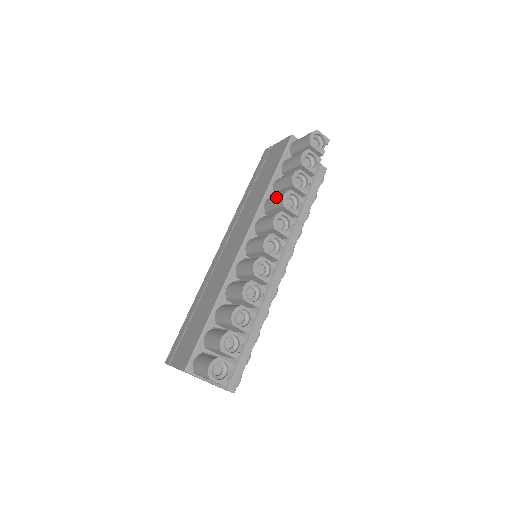
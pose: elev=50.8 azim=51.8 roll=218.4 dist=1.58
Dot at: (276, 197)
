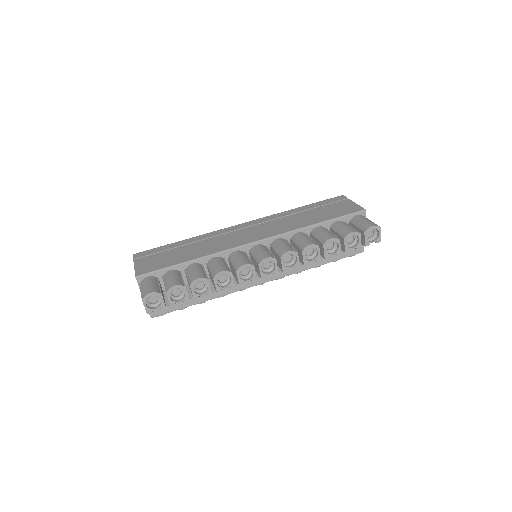
Dot at: (306, 239)
